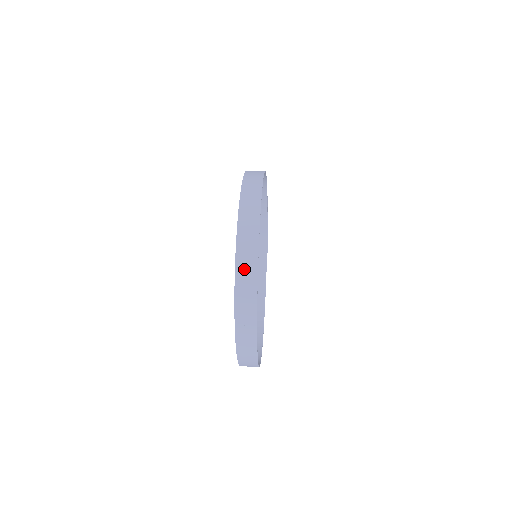
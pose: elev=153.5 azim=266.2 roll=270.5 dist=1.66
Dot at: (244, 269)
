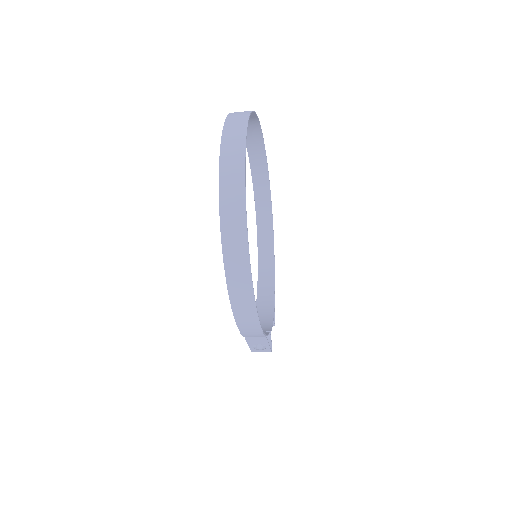
Dot at: (248, 123)
